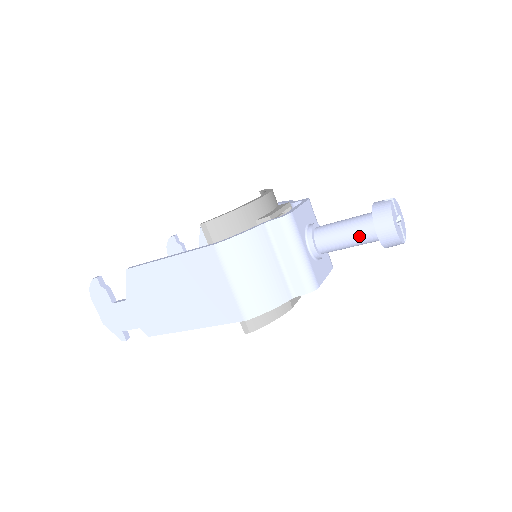
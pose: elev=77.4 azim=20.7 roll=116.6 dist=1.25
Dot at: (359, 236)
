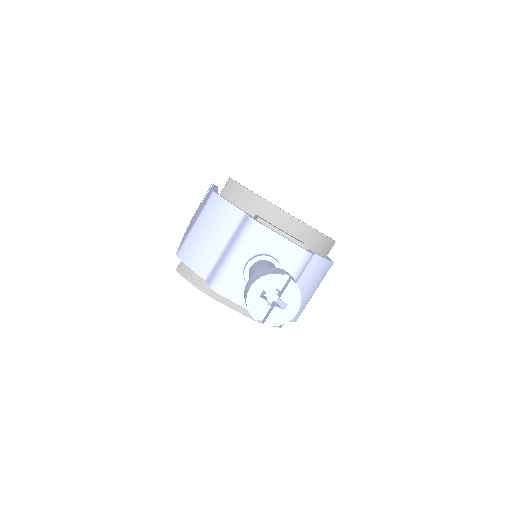
Dot at: occluded
